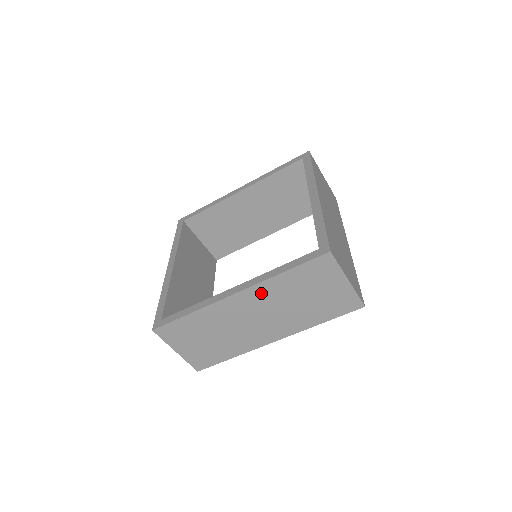
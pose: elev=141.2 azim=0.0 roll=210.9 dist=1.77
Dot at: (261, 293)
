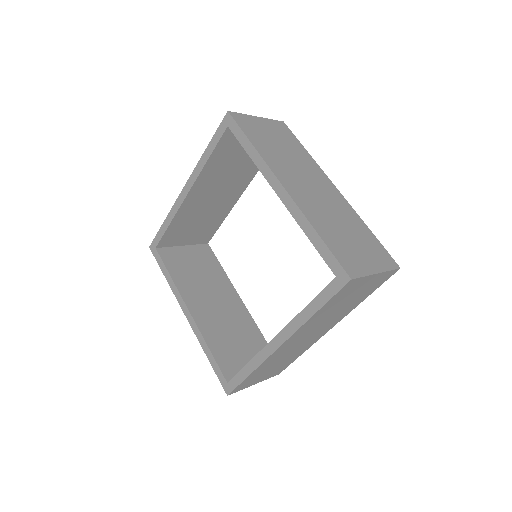
Dot at: (303, 330)
